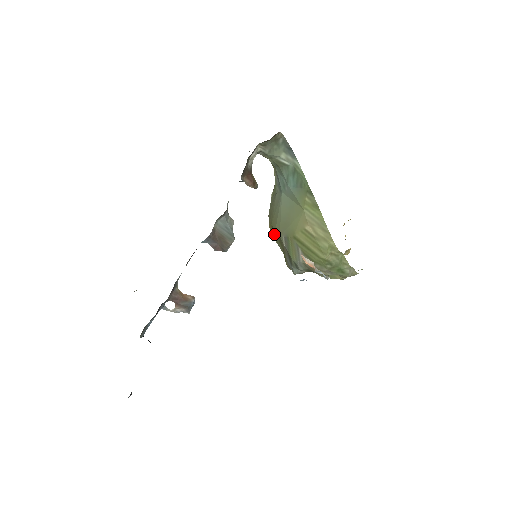
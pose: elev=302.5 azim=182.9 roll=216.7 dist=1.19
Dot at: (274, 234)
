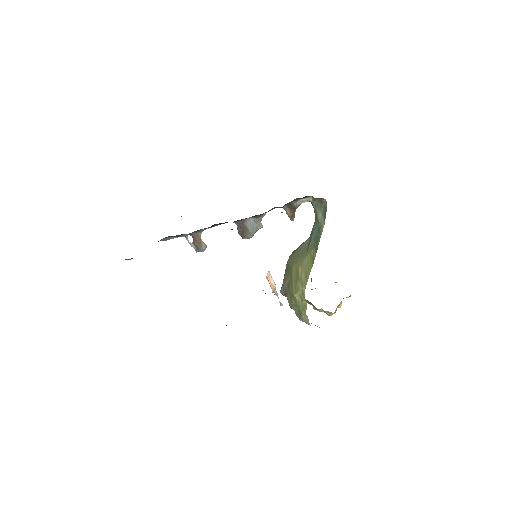
Dot at: occluded
